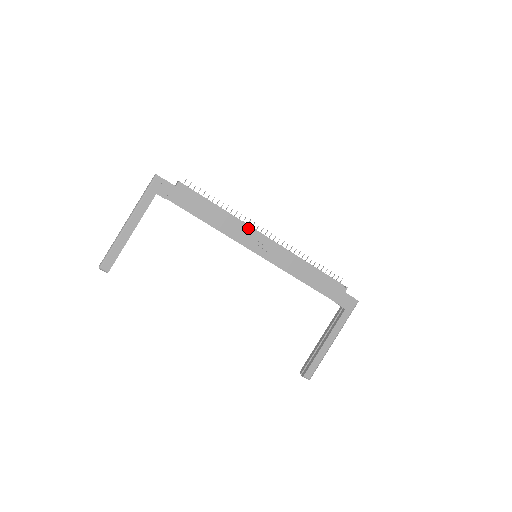
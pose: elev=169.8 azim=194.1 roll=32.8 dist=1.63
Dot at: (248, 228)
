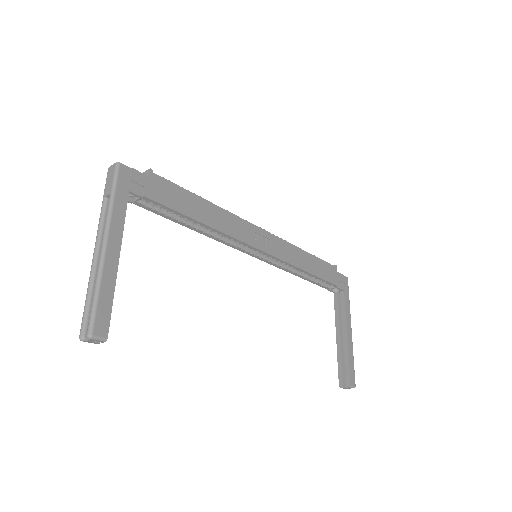
Dot at: (241, 219)
